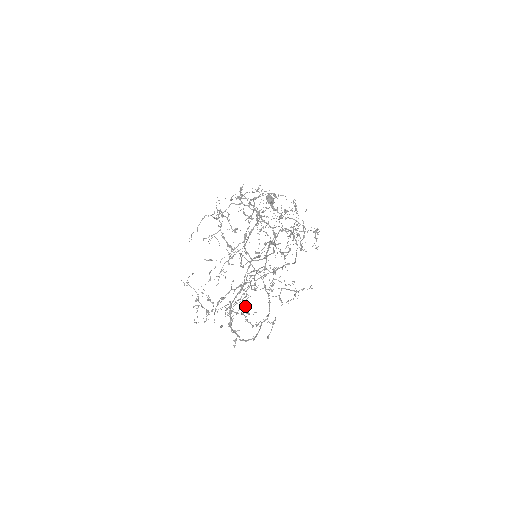
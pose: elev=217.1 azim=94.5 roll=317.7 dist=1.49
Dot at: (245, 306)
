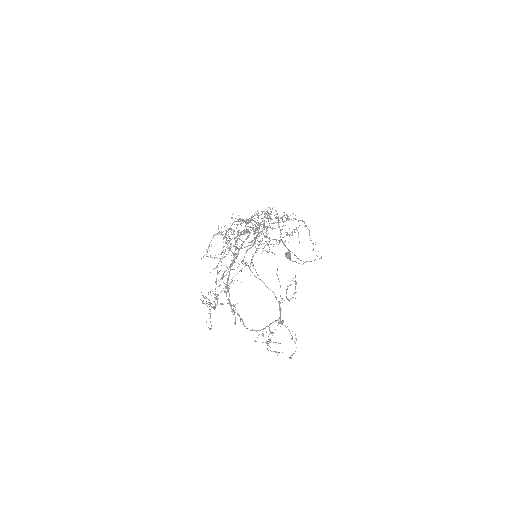
Dot at: occluded
